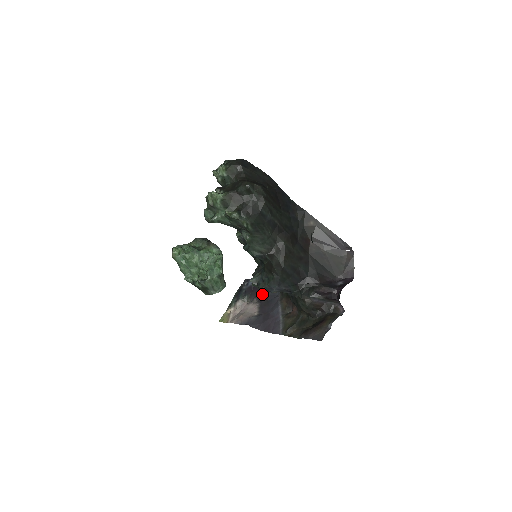
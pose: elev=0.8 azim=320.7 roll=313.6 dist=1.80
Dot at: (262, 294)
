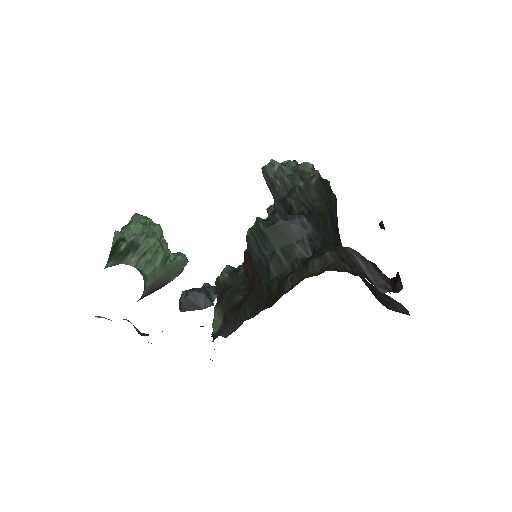
Dot at: occluded
